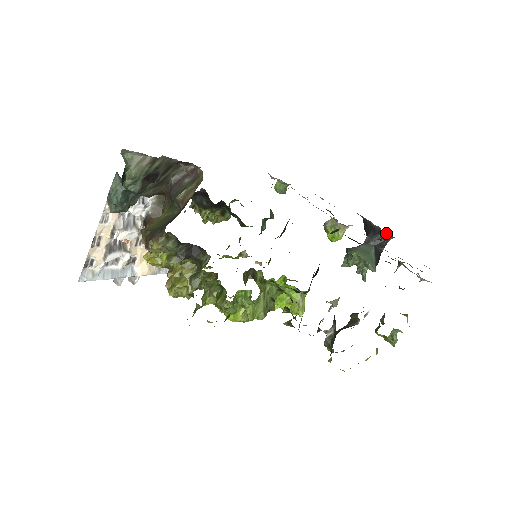
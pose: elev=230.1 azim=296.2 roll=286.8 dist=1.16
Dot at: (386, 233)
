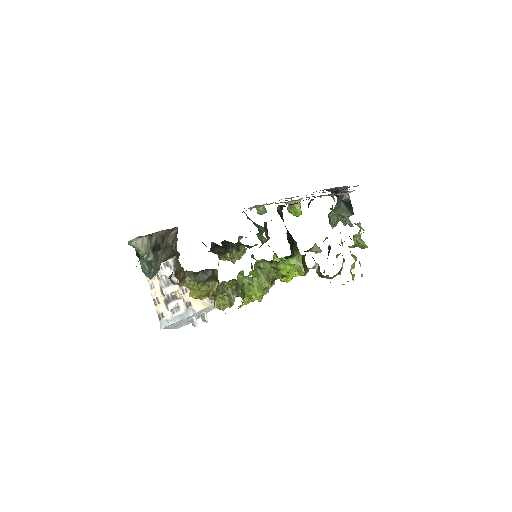
Dot at: (339, 187)
